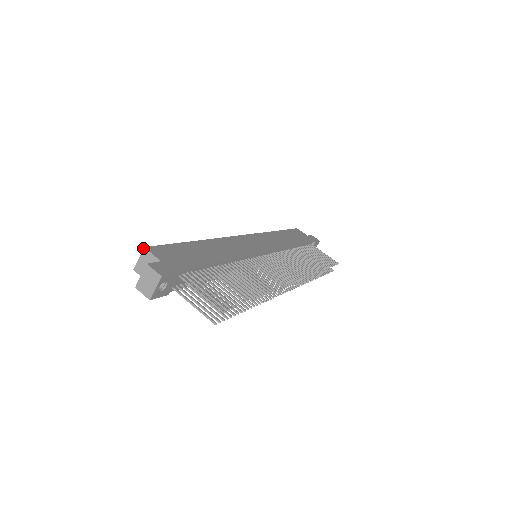
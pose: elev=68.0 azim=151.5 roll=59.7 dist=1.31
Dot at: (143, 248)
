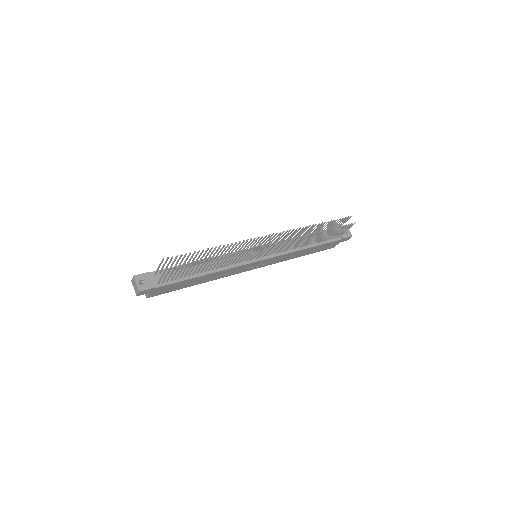
Dot at: occluded
